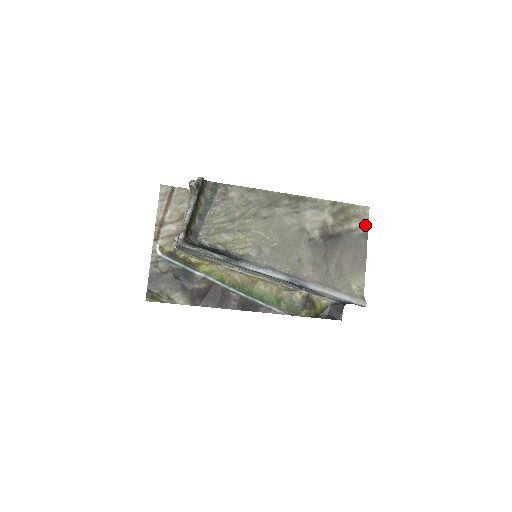
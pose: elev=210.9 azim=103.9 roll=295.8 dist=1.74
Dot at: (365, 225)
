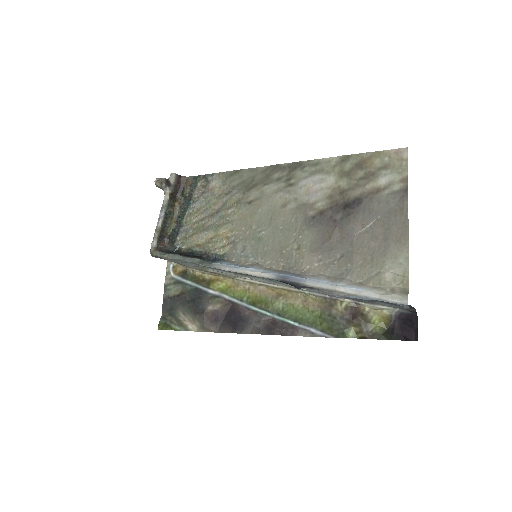
Dot at: (402, 176)
